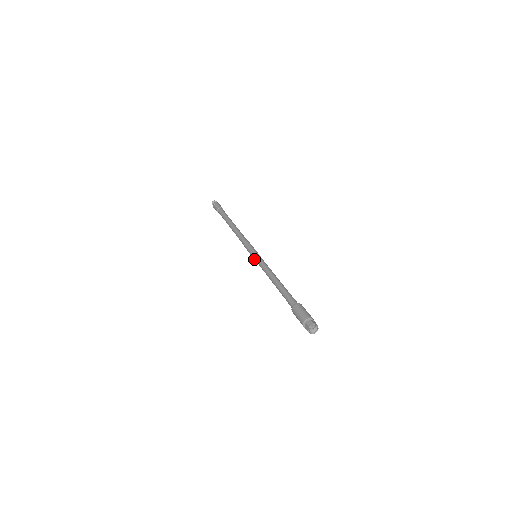
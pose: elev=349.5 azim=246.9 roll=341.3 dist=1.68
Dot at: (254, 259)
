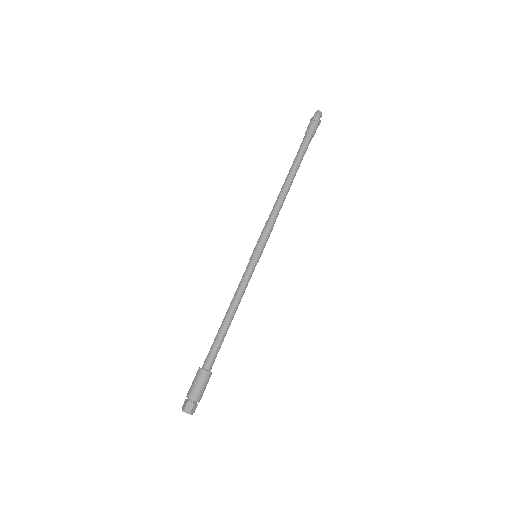
Dot at: (250, 260)
